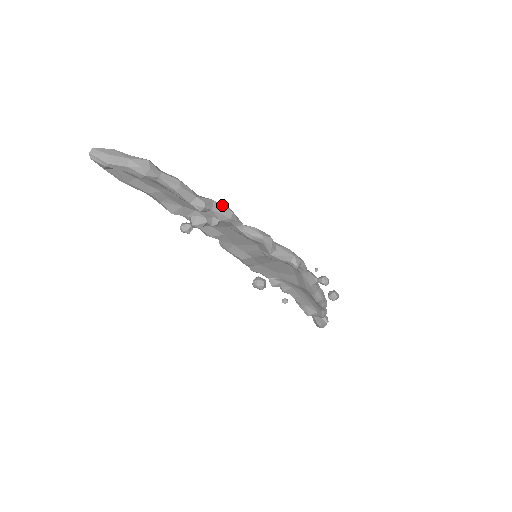
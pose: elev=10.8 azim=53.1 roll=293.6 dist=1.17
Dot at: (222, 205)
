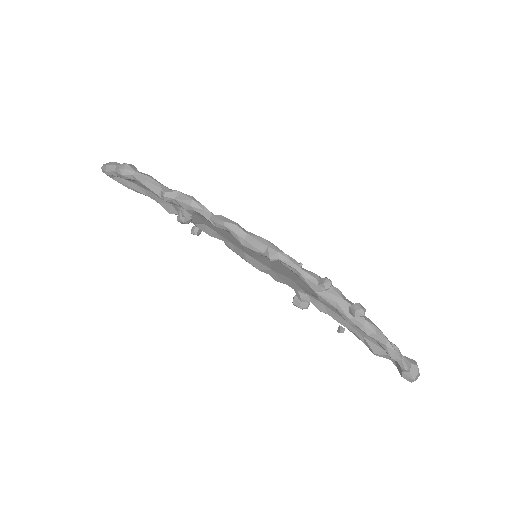
Dot at: (185, 194)
